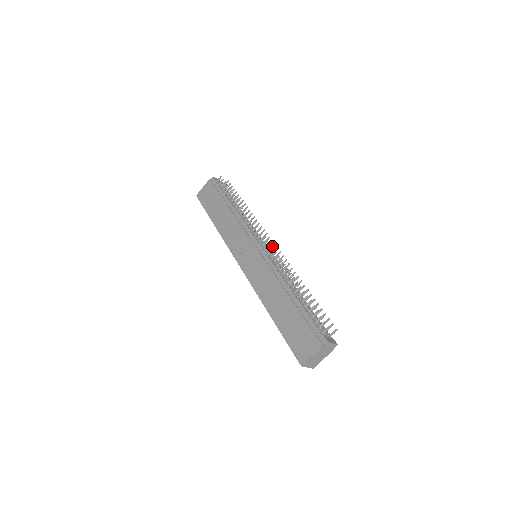
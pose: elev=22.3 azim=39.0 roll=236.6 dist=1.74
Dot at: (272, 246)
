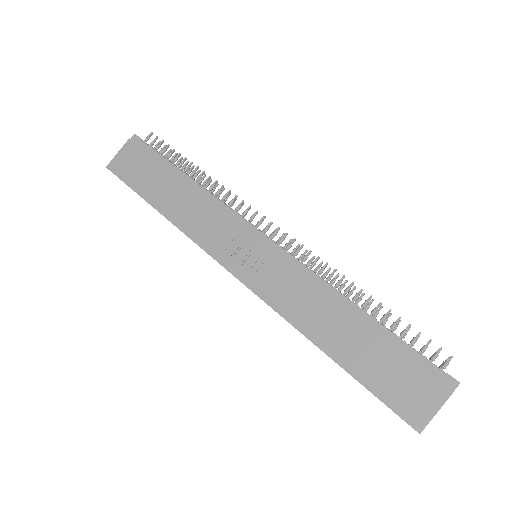
Dot at: (280, 237)
